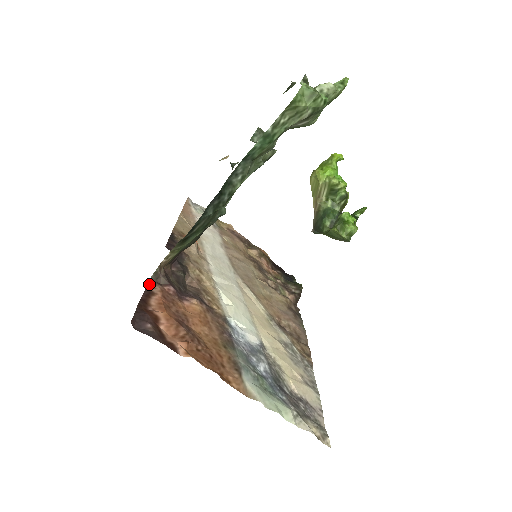
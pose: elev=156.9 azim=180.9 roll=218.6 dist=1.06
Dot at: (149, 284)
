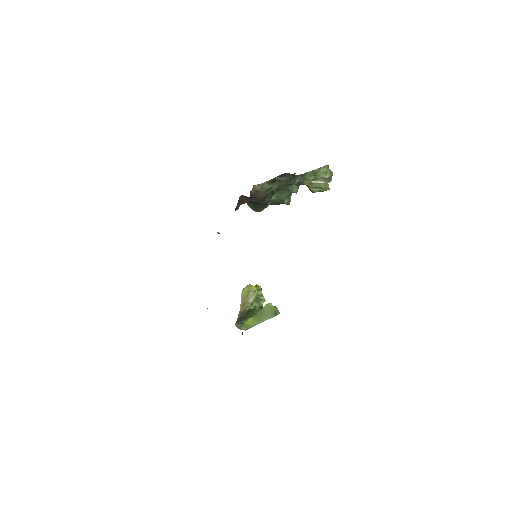
Dot at: occluded
